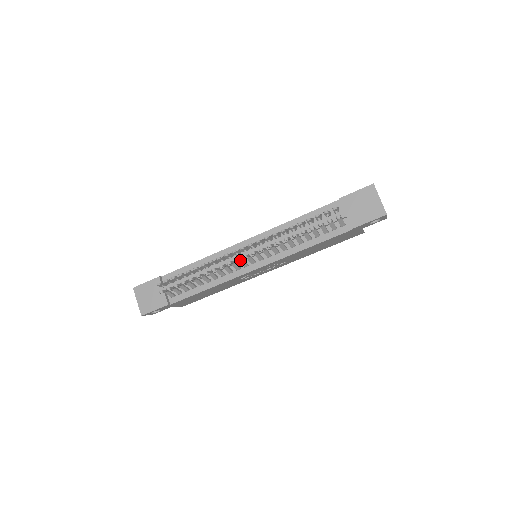
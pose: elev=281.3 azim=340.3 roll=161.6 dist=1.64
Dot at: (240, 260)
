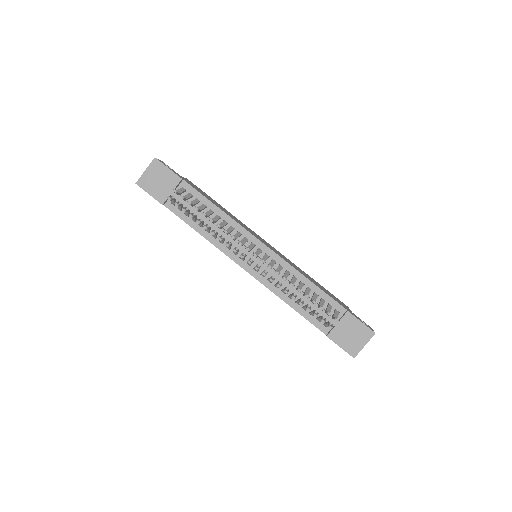
Dot at: (244, 255)
